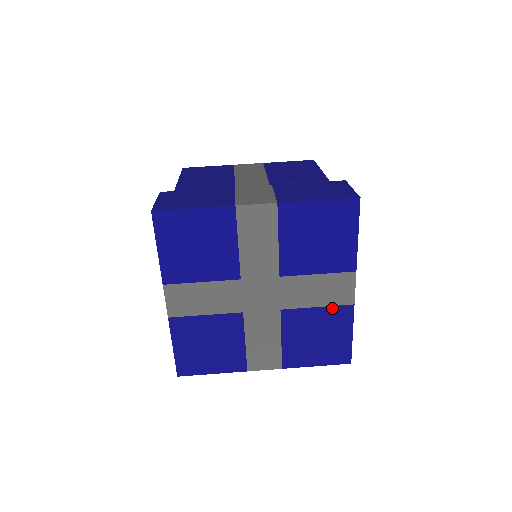
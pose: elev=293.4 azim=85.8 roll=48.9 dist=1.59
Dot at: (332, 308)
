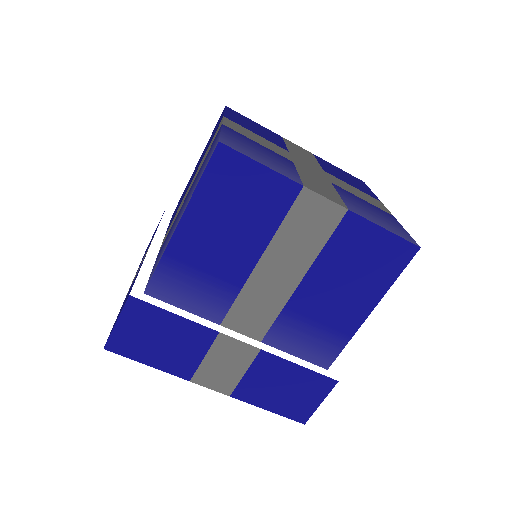
Dot at: occluded
